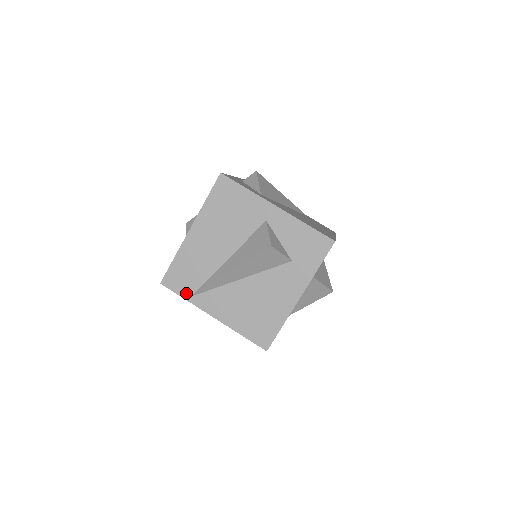
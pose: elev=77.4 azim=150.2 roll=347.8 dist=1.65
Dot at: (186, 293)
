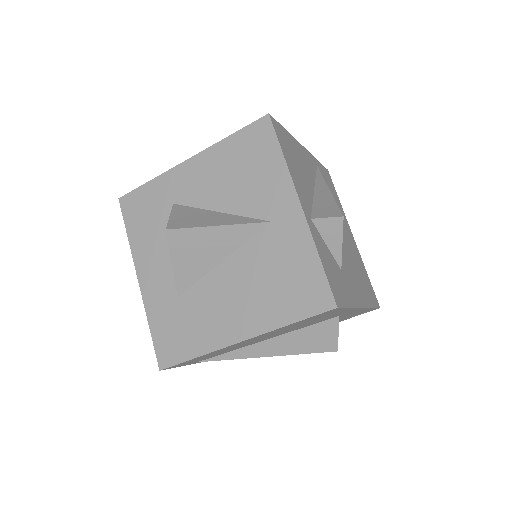
Dot at: occluded
